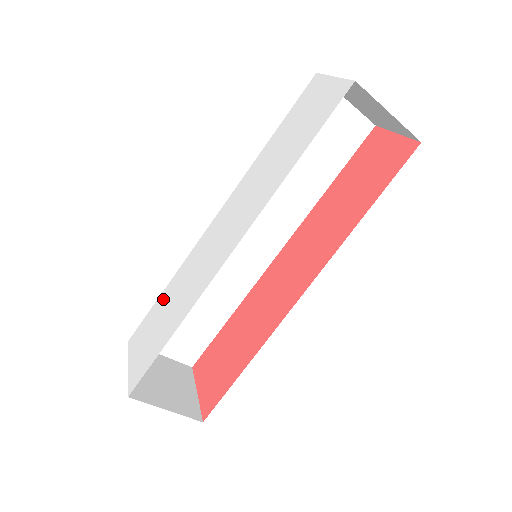
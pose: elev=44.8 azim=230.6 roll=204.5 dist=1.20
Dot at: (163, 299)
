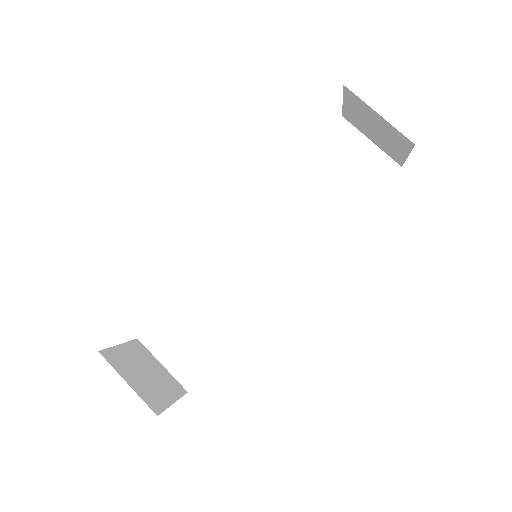
Dot at: occluded
